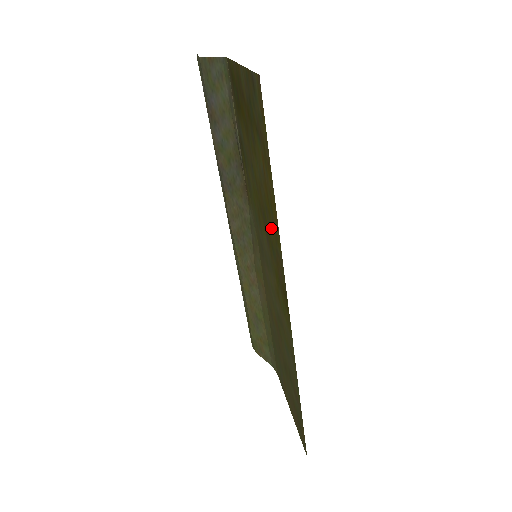
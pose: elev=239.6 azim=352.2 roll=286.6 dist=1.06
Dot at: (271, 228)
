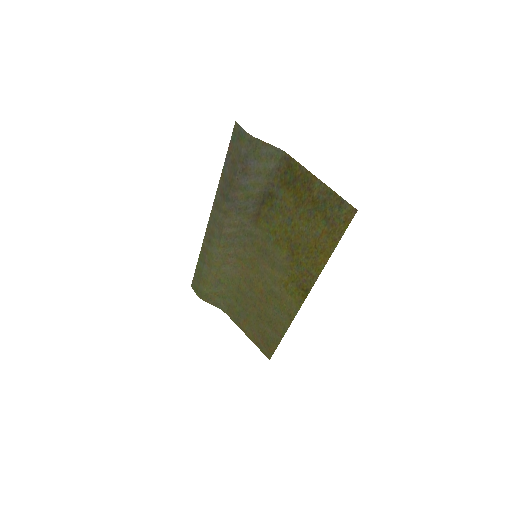
Dot at: (307, 258)
